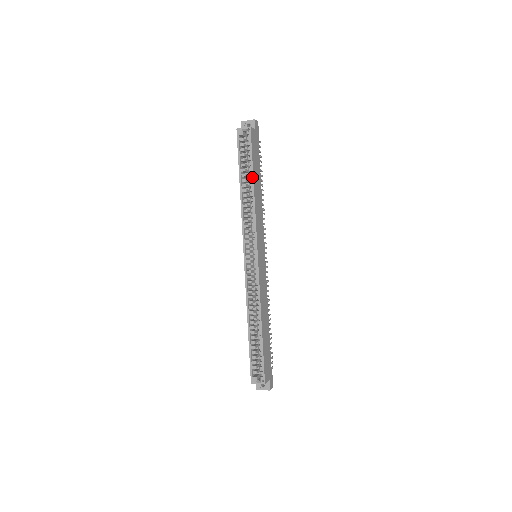
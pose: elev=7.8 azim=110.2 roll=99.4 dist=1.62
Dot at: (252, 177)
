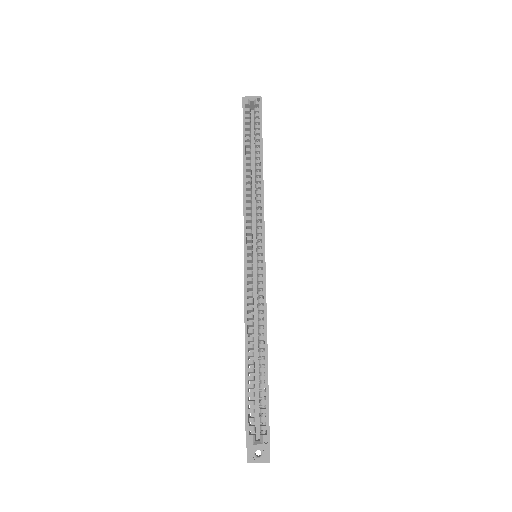
Dot at: (261, 152)
